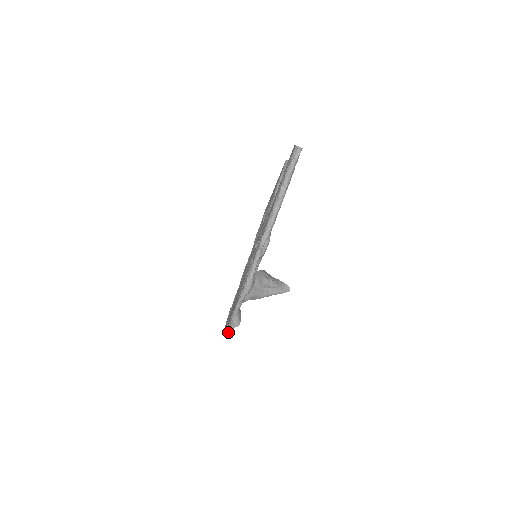
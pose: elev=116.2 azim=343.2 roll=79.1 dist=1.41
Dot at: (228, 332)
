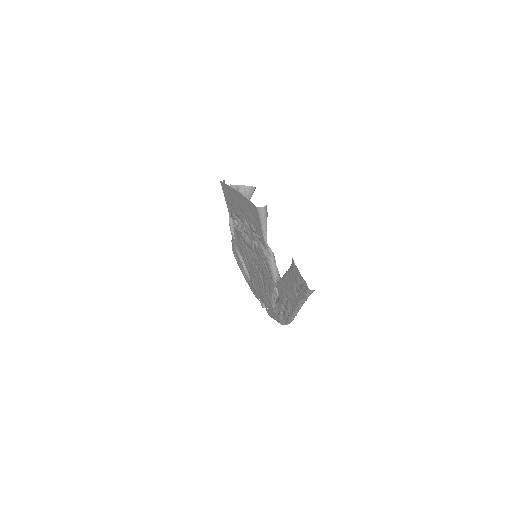
Dot at: (264, 306)
